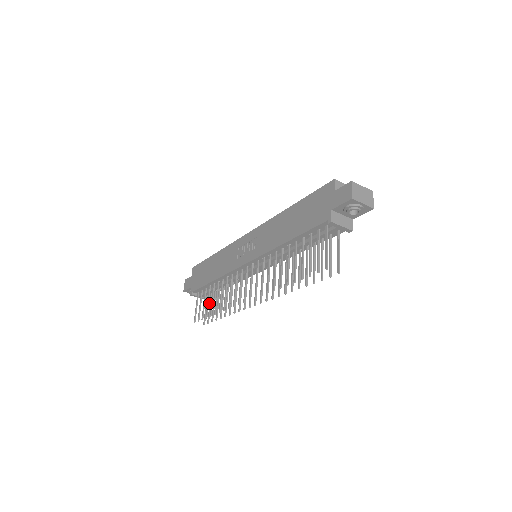
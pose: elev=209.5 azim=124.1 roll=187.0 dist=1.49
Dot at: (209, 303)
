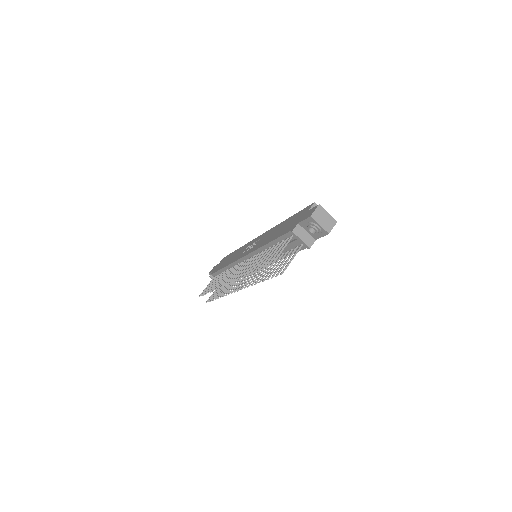
Dot at: occluded
